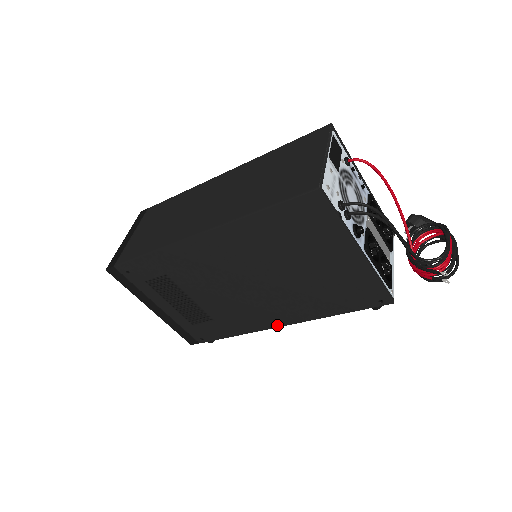
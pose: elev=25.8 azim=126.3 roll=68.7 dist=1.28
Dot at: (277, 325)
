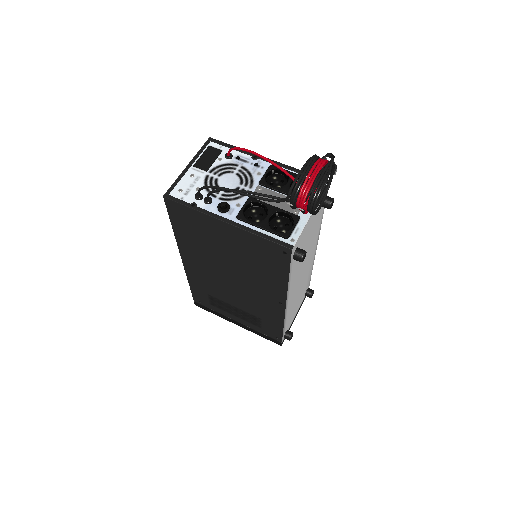
Dot at: (283, 306)
